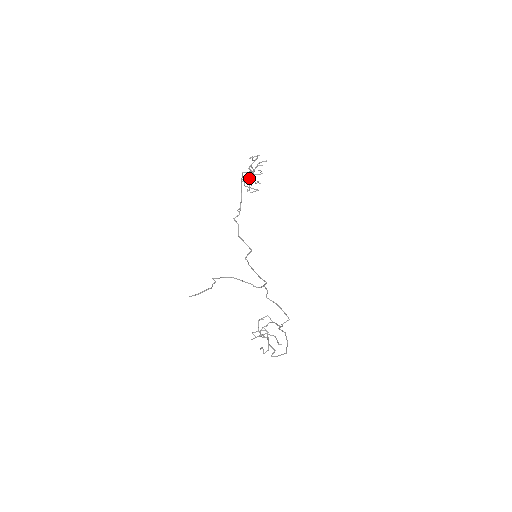
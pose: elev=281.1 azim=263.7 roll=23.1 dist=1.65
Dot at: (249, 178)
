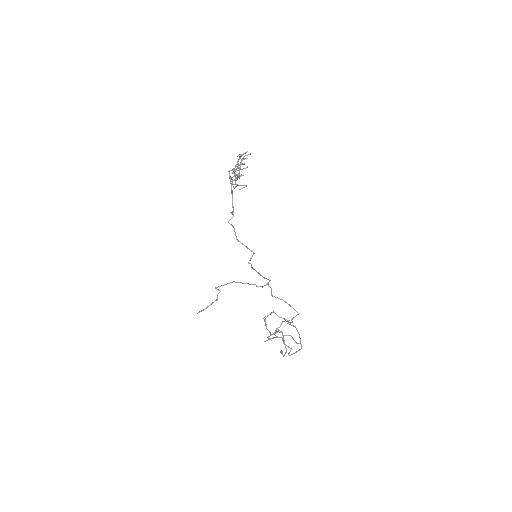
Dot at: occluded
